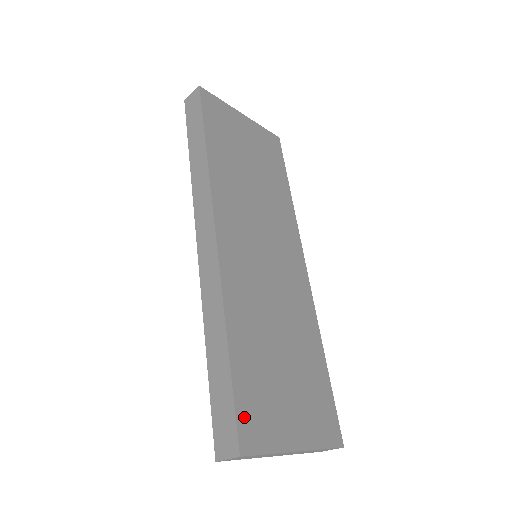
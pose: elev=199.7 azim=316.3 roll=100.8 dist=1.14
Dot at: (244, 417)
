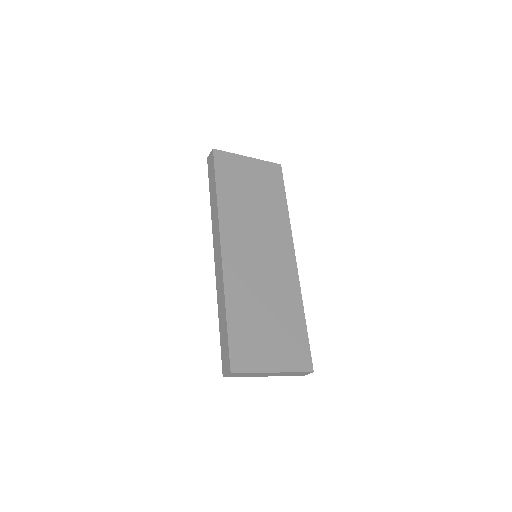
Dot at: (235, 353)
